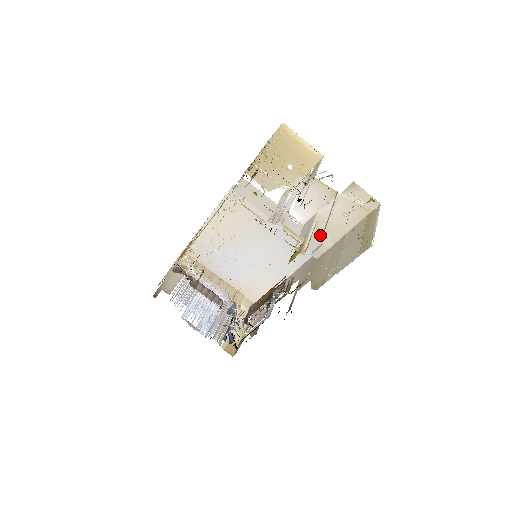
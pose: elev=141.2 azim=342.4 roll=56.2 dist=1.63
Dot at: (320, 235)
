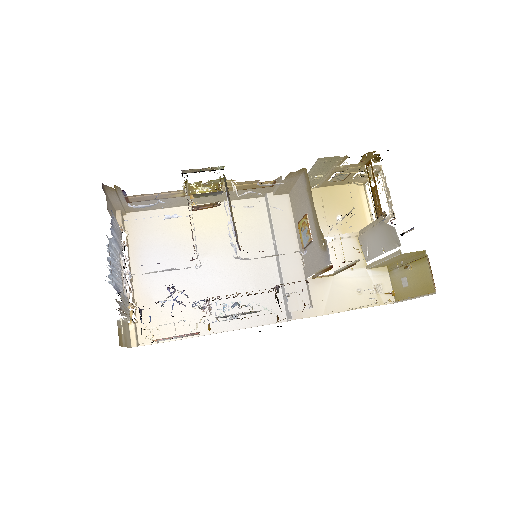
Dot at: (318, 296)
